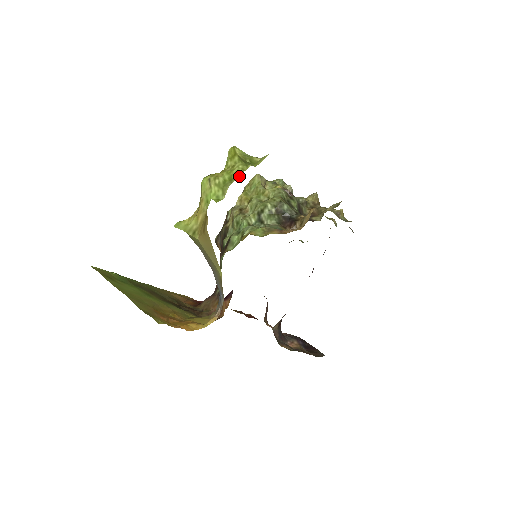
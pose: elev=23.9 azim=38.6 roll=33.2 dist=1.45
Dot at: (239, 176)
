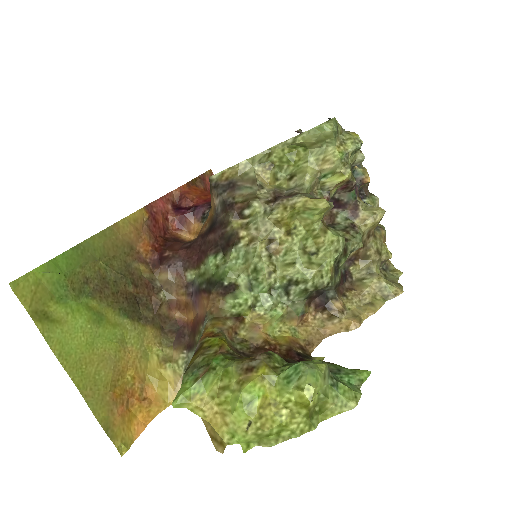
Dot at: (291, 438)
